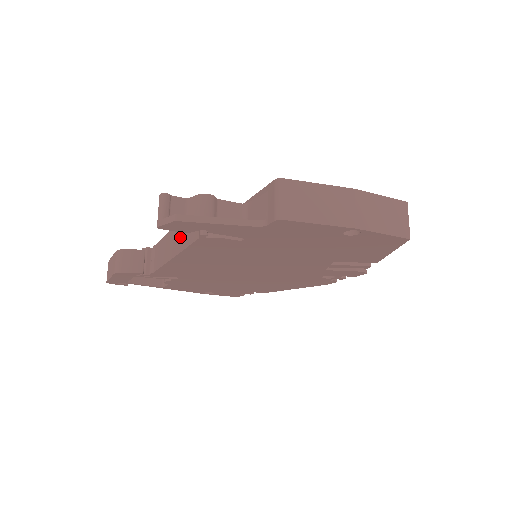
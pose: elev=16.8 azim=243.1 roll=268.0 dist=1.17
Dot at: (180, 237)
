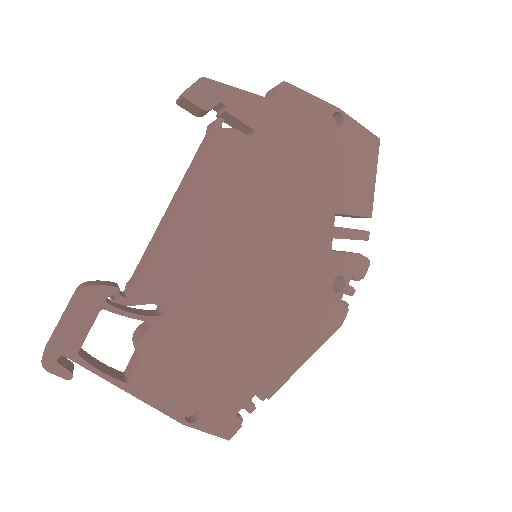
Dot at: (183, 183)
